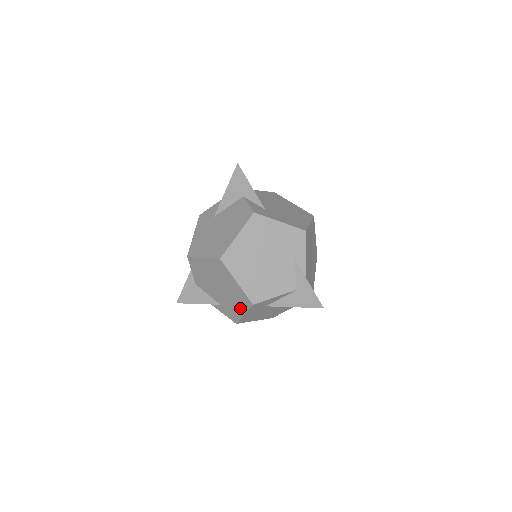
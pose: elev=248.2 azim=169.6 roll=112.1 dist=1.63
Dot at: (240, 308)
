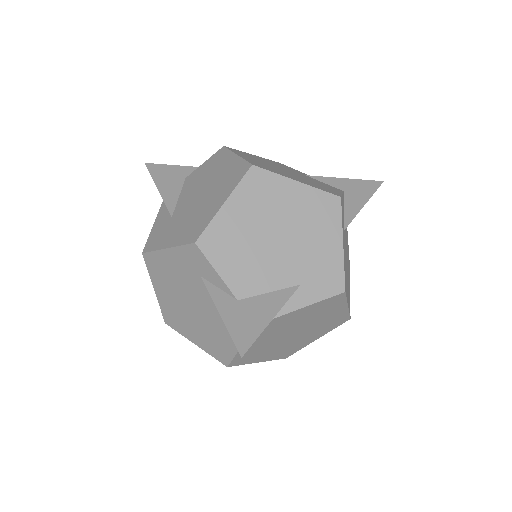
Dot at: (330, 237)
